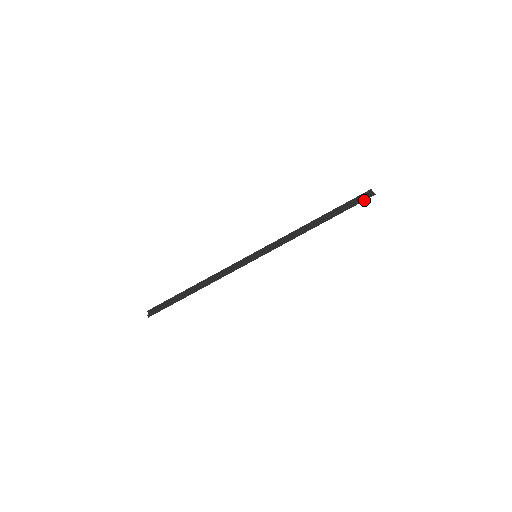
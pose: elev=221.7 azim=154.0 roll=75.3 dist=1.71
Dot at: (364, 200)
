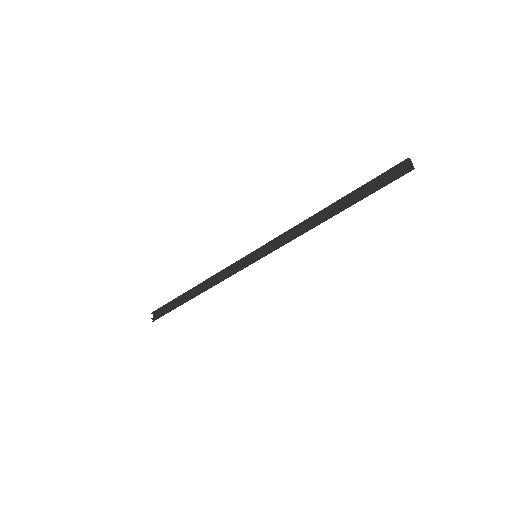
Dot at: (396, 179)
